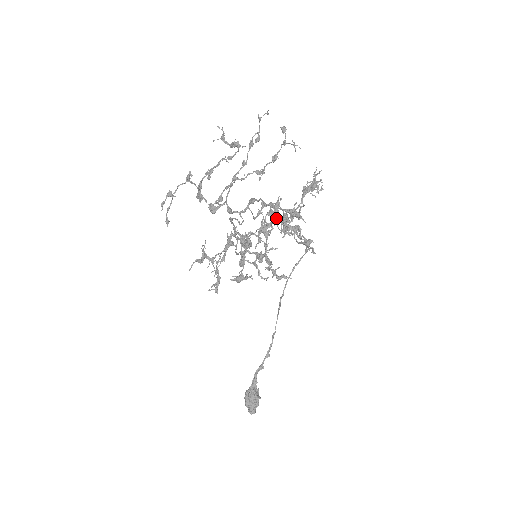
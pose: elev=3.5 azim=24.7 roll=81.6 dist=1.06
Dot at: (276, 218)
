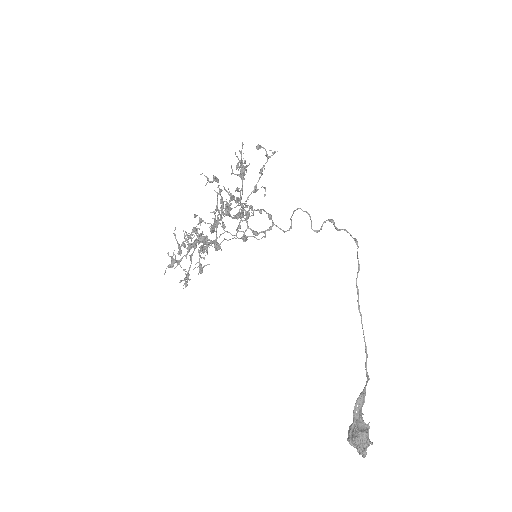
Dot at: (218, 209)
